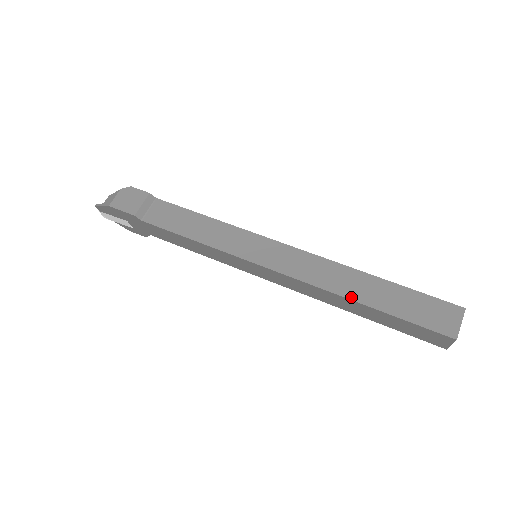
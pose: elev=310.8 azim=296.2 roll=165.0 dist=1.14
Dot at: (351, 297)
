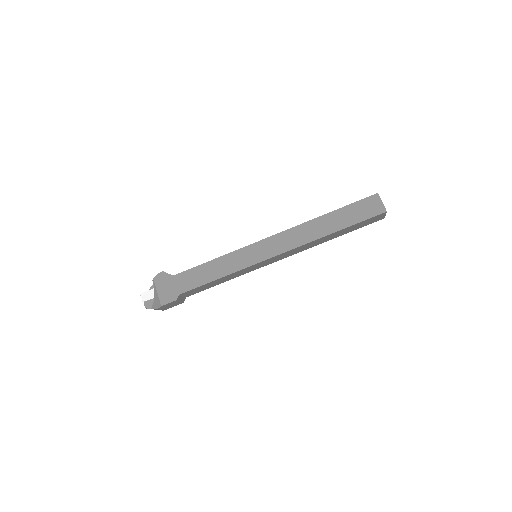
Dot at: occluded
